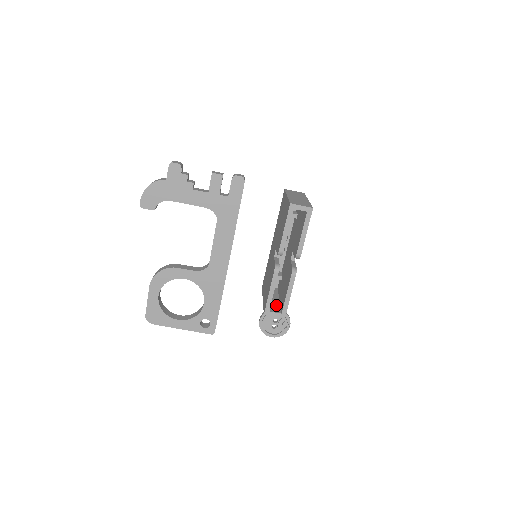
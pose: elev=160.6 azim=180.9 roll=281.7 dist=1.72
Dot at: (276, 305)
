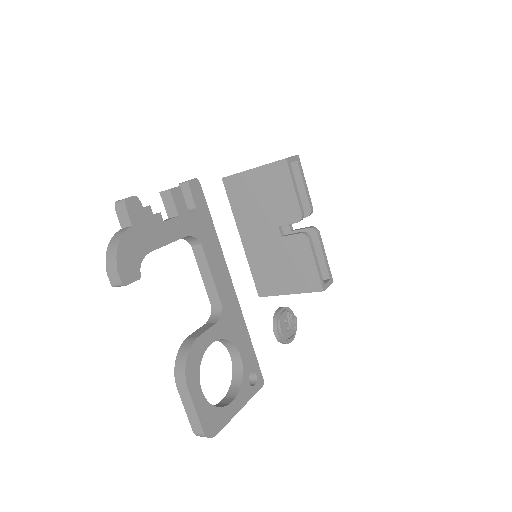
Dot at: occluded
